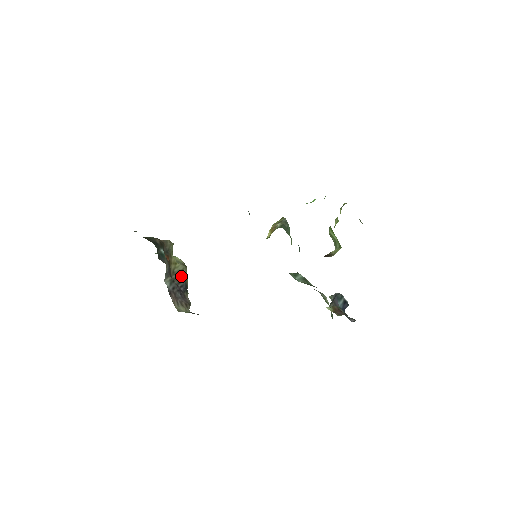
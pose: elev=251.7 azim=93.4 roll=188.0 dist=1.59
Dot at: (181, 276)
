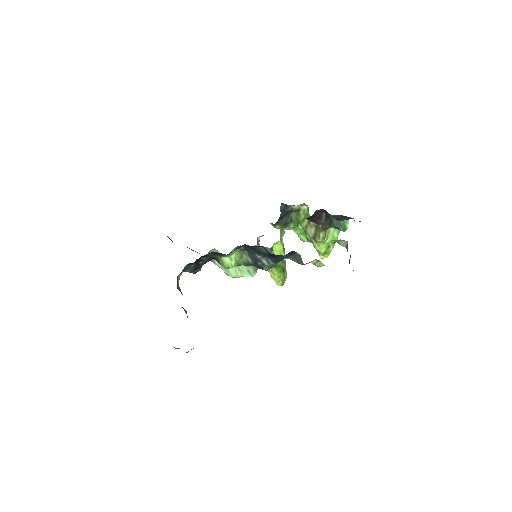
Dot at: occluded
